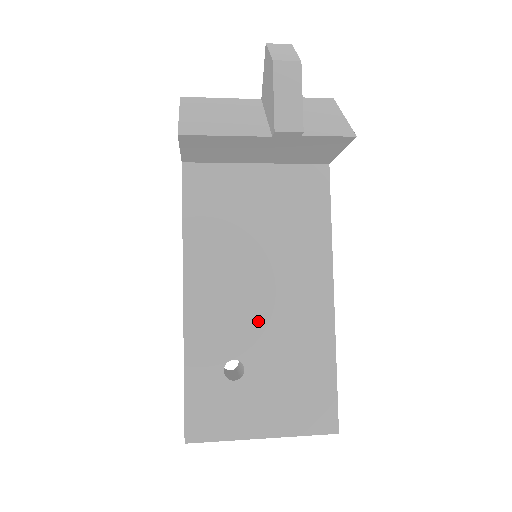
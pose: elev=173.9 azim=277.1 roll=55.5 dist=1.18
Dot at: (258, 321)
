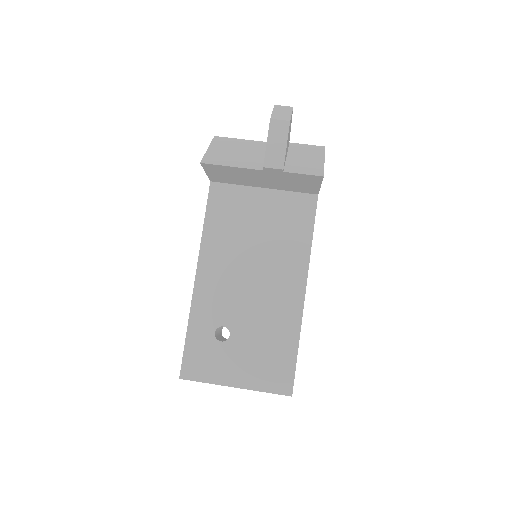
Dot at: (245, 302)
